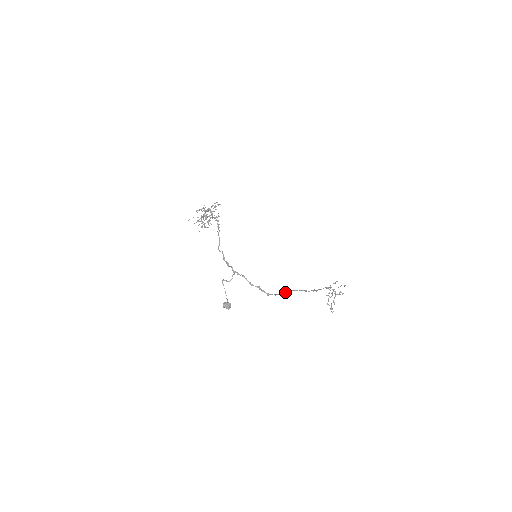
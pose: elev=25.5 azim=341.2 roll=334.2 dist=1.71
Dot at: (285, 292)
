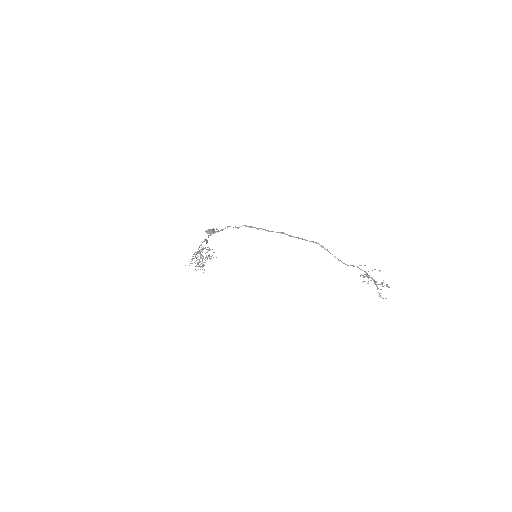
Dot at: (281, 232)
